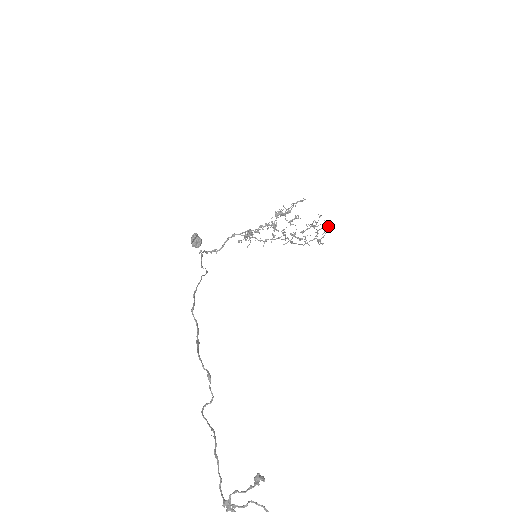
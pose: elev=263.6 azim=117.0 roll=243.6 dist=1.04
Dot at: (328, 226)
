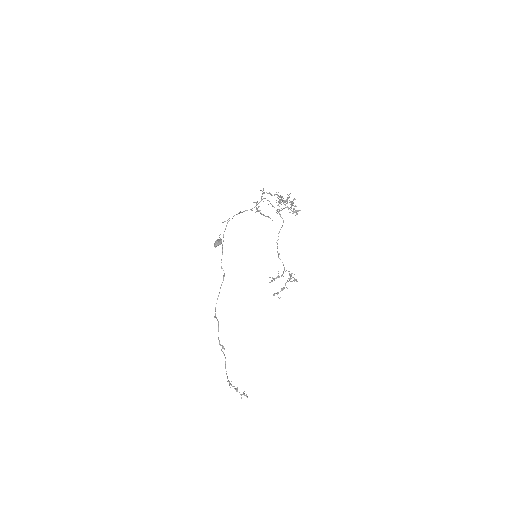
Dot at: occluded
